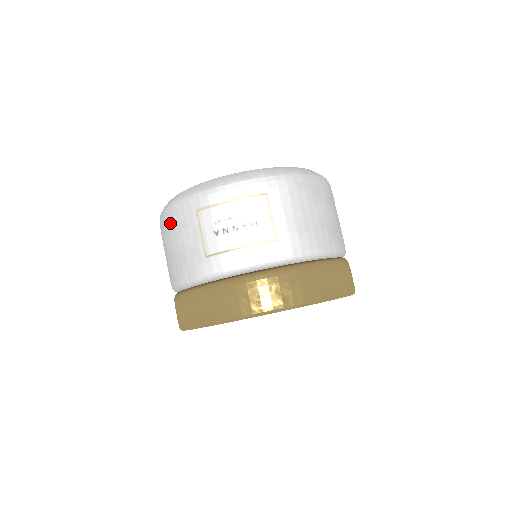
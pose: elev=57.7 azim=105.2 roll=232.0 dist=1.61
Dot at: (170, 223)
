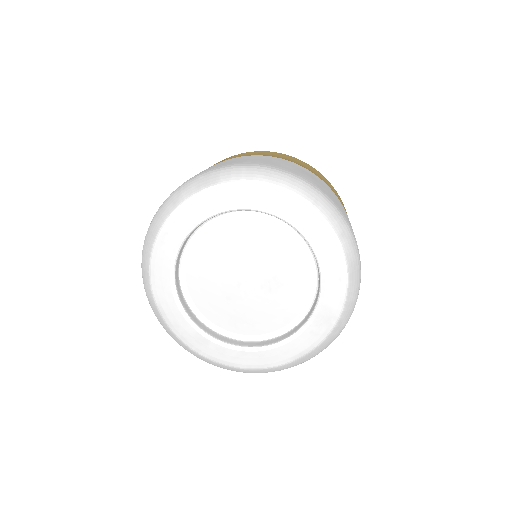
Dot at: occluded
